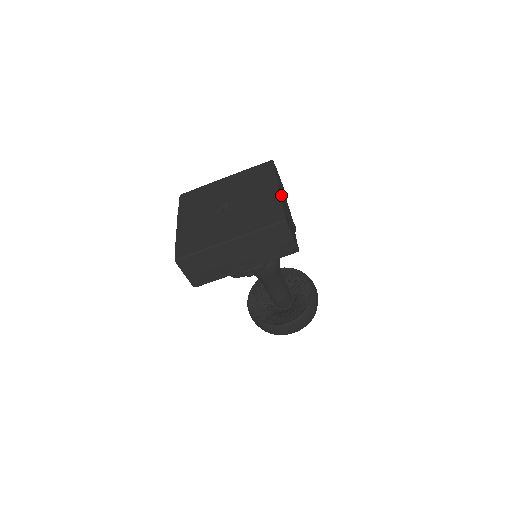
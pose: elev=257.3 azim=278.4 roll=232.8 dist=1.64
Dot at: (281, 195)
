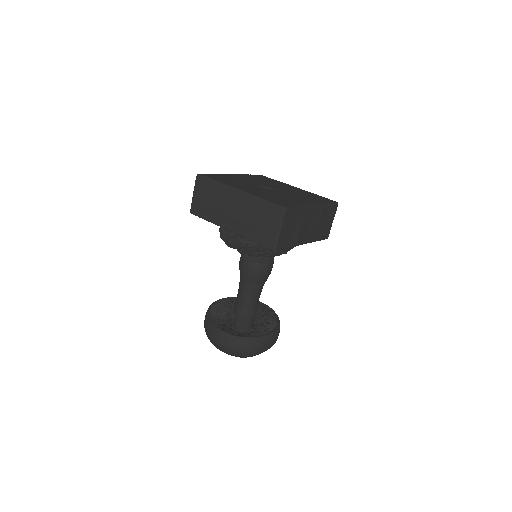
Dot at: (310, 210)
